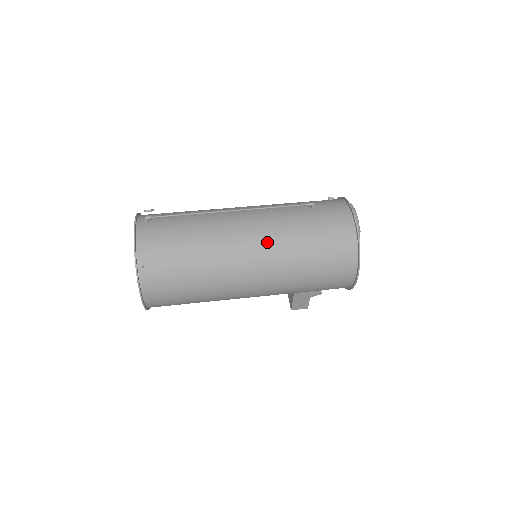
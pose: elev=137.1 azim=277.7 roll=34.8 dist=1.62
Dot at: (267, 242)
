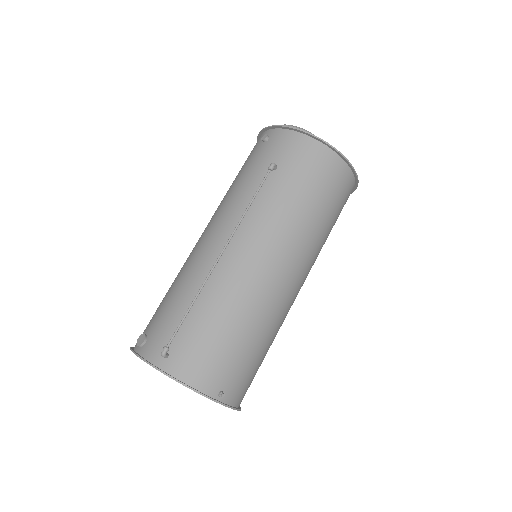
Dot at: (283, 244)
